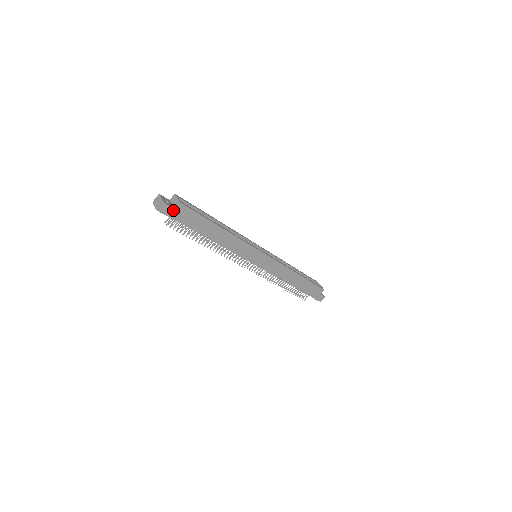
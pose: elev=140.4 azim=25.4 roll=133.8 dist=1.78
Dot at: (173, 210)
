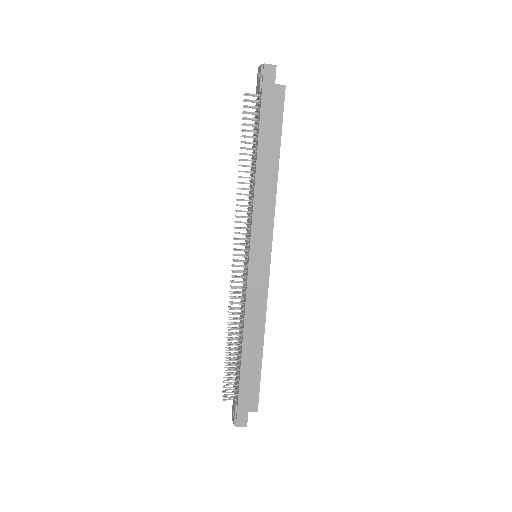
Dot at: (272, 83)
